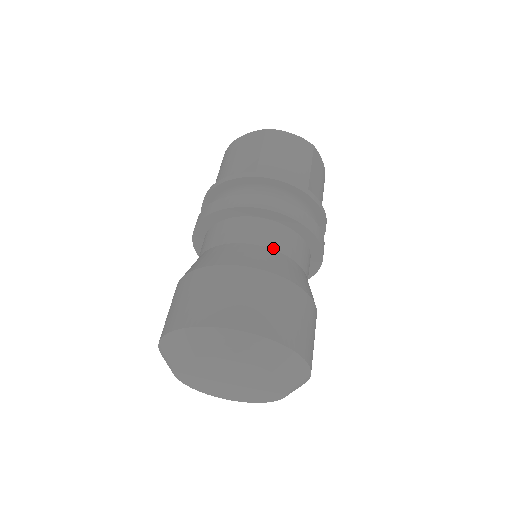
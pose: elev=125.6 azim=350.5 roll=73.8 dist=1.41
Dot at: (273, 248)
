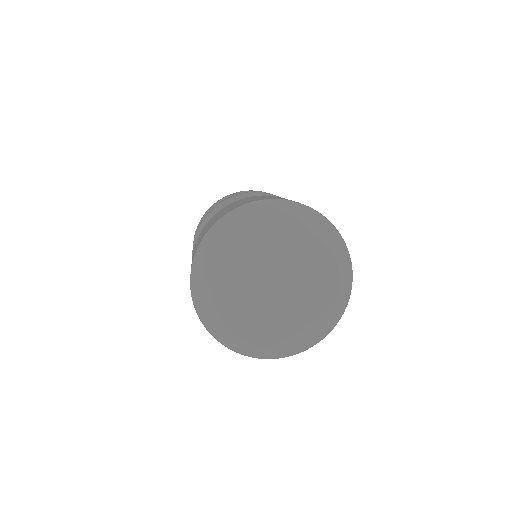
Dot at: occluded
